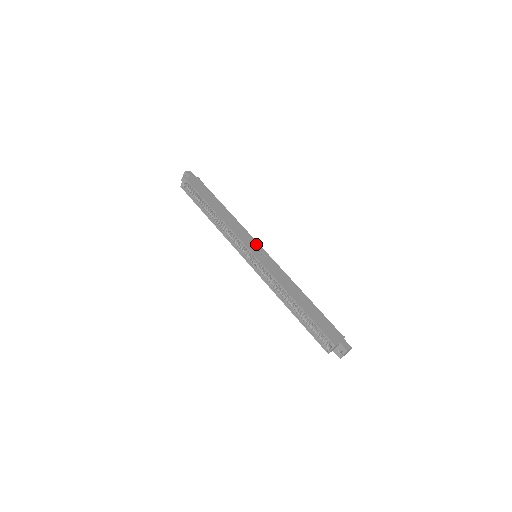
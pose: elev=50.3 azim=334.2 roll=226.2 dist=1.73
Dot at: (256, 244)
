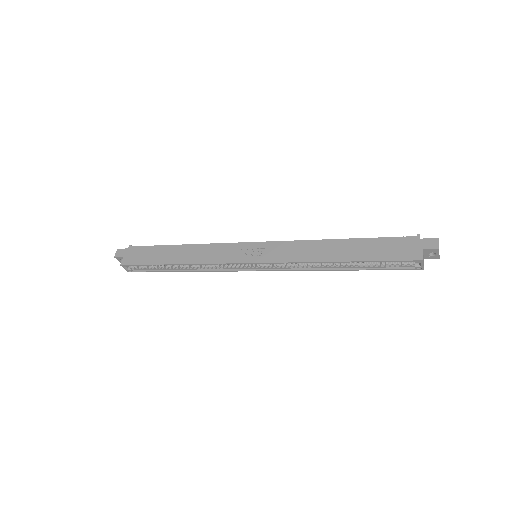
Dot at: (243, 247)
